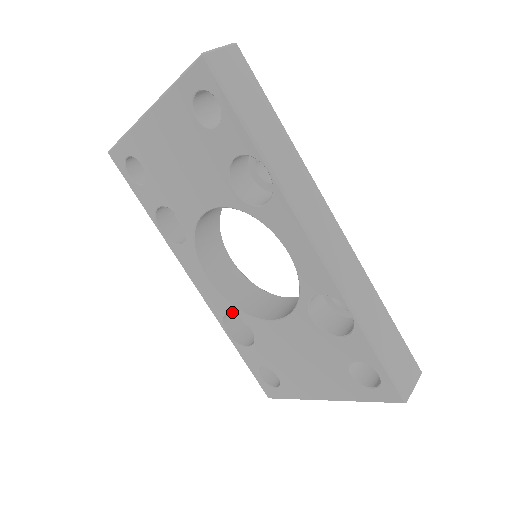
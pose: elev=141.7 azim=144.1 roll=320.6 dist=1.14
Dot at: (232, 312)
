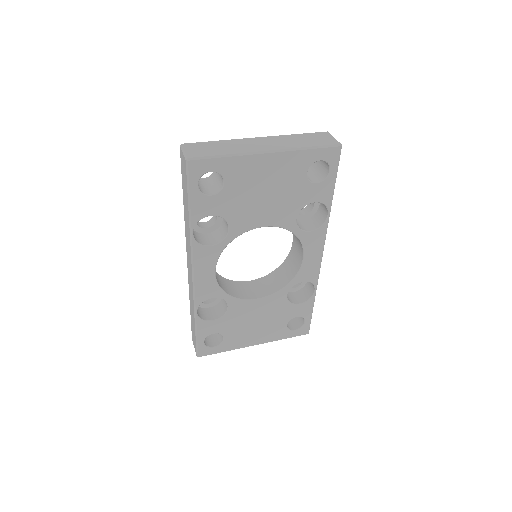
Dot at: (220, 296)
